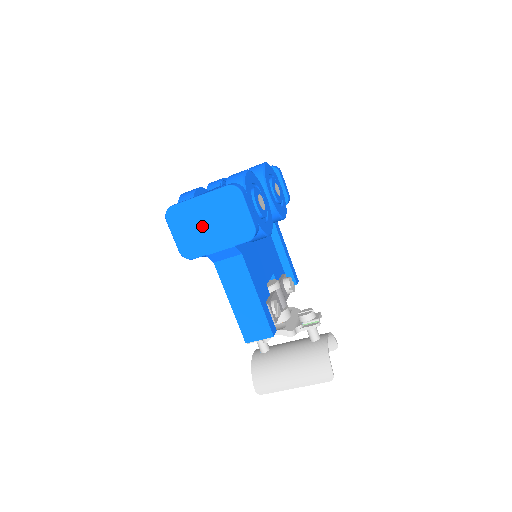
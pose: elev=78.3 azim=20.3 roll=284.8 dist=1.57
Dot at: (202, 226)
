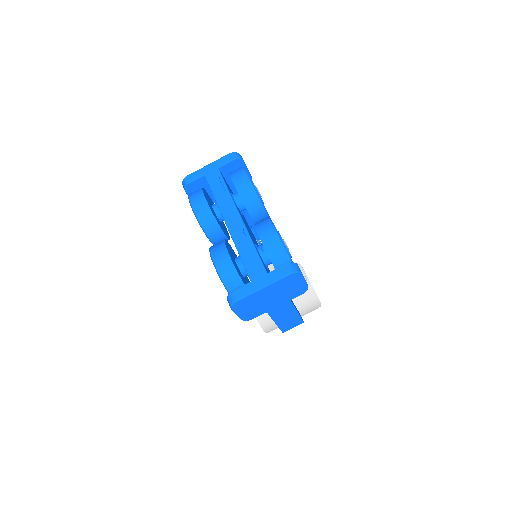
Dot at: (264, 301)
